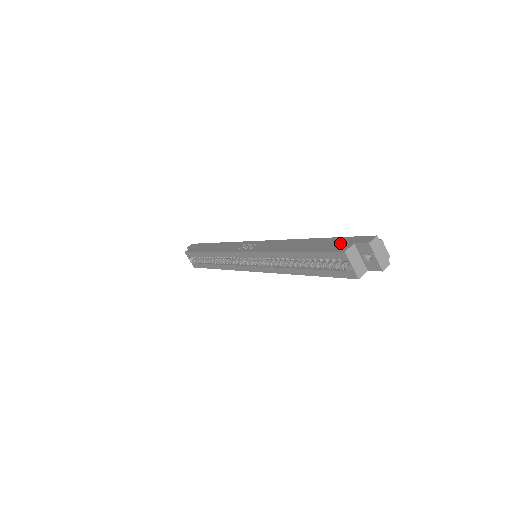
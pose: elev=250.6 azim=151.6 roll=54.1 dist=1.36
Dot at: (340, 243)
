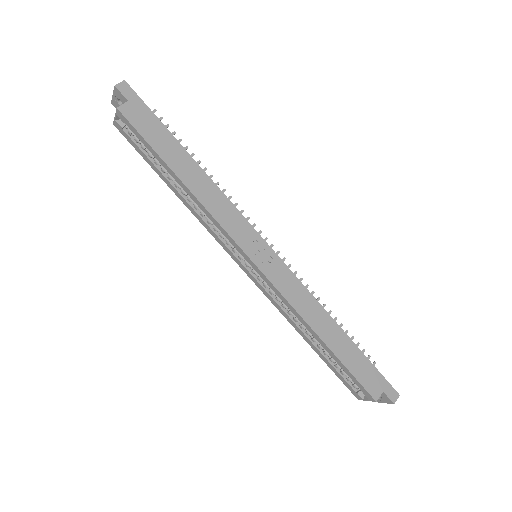
Dot at: (372, 378)
